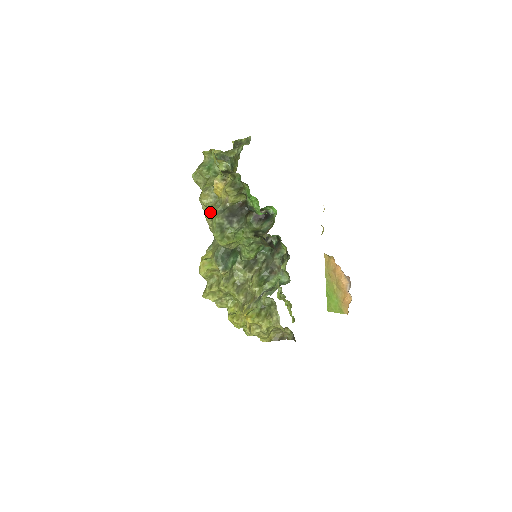
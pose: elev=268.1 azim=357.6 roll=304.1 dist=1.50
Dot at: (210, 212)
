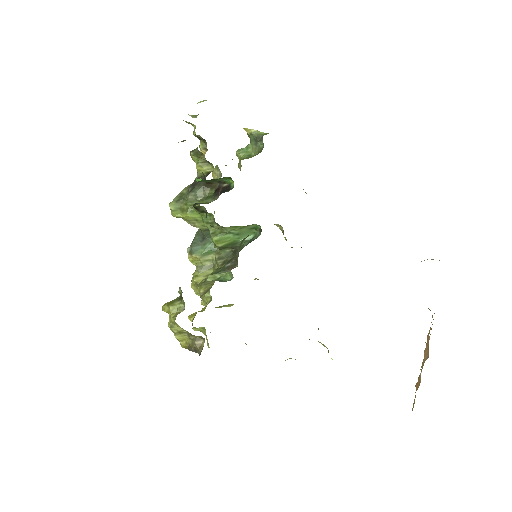
Dot at: occluded
